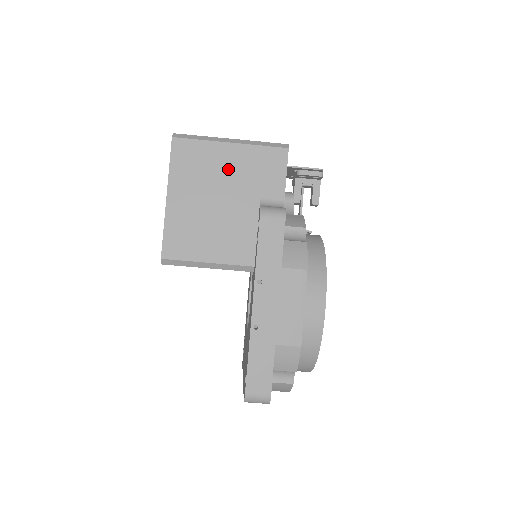
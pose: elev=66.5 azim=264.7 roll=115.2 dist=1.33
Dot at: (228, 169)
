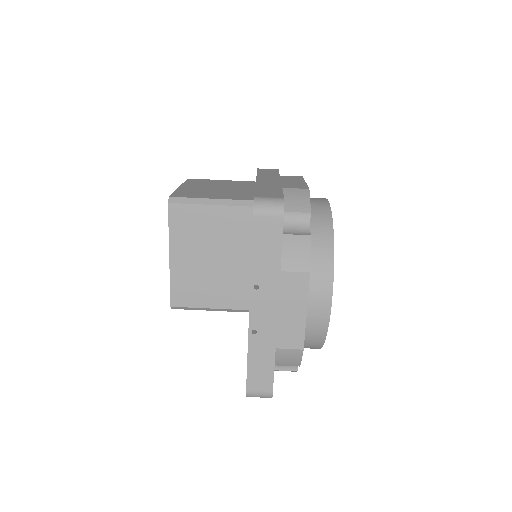
Dot at: (230, 184)
